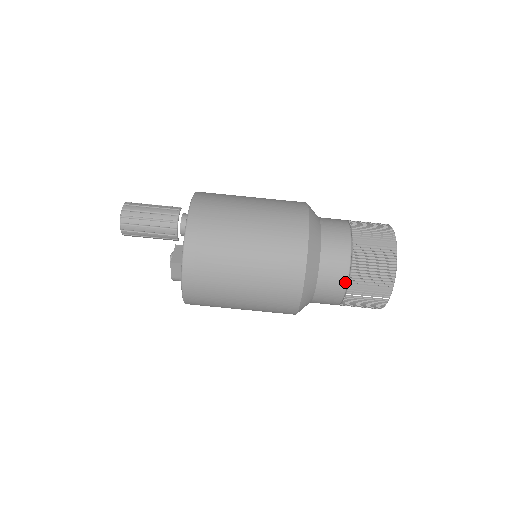
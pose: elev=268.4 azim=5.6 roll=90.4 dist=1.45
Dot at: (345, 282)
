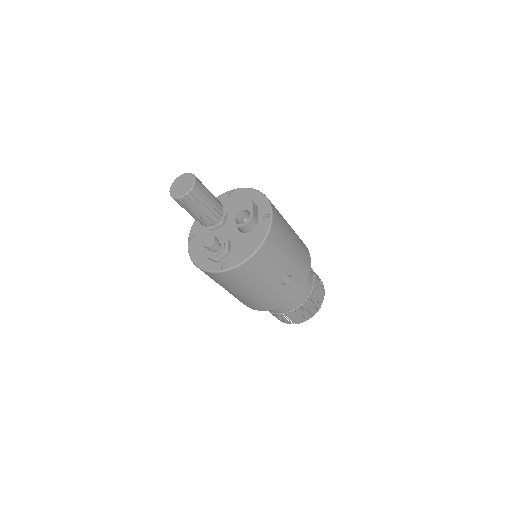
Dot at: occluded
